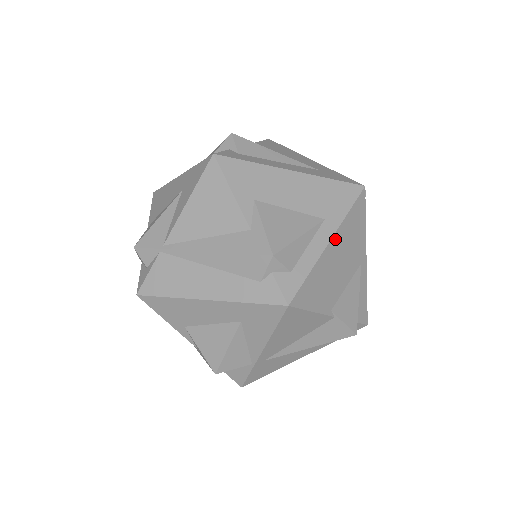
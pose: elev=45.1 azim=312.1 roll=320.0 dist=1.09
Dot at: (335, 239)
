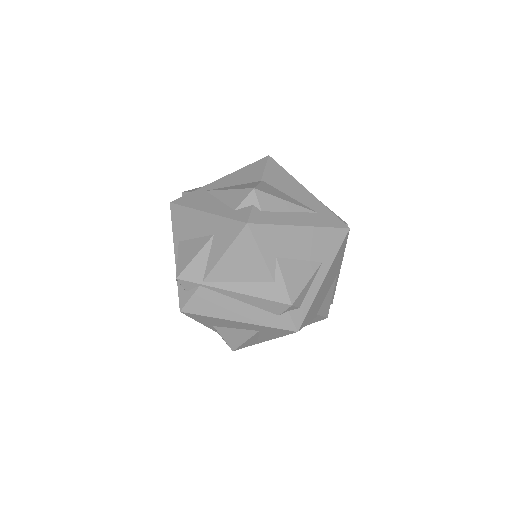
Dot at: (327, 275)
